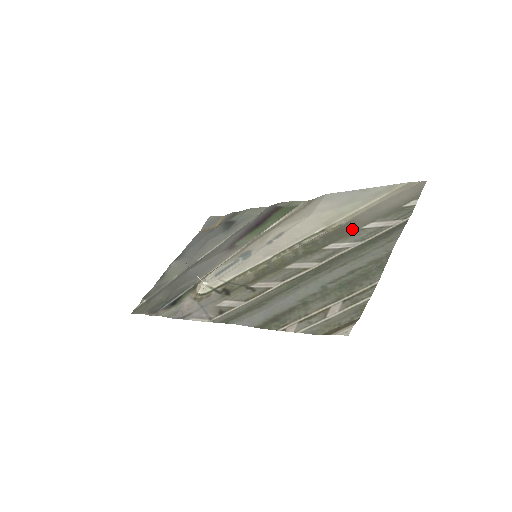
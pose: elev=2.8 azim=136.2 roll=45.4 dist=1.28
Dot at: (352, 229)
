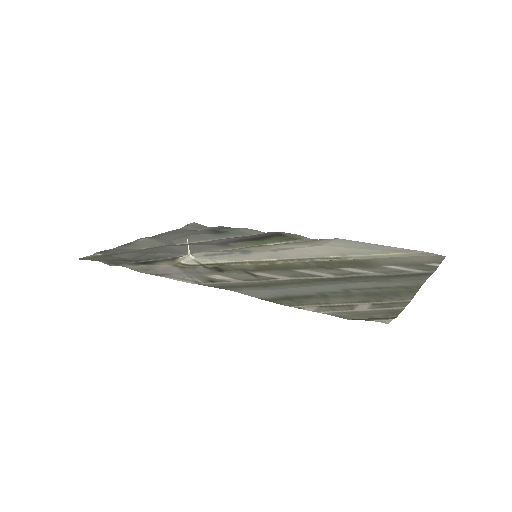
Dot at: (371, 264)
